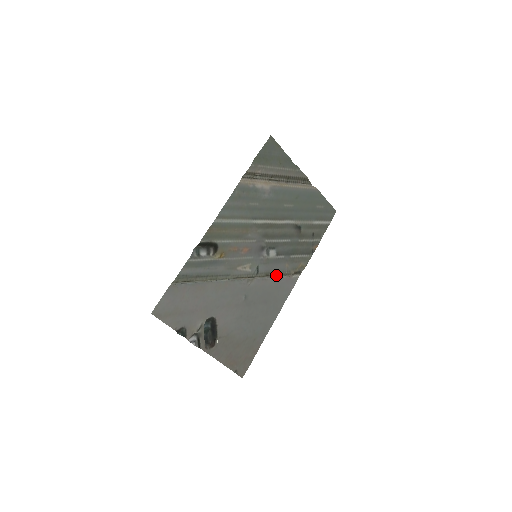
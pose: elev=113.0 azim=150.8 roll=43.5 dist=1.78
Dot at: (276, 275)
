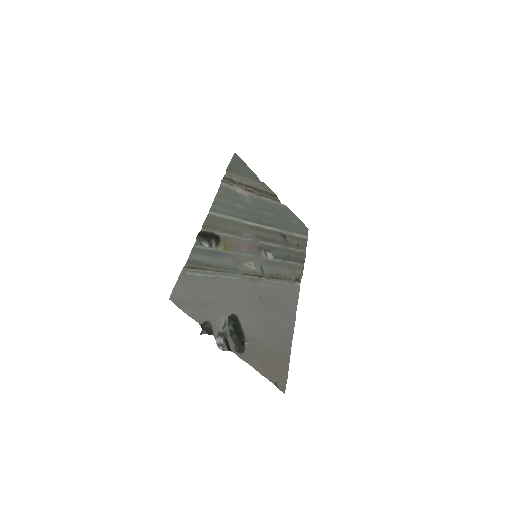
Dot at: (280, 279)
